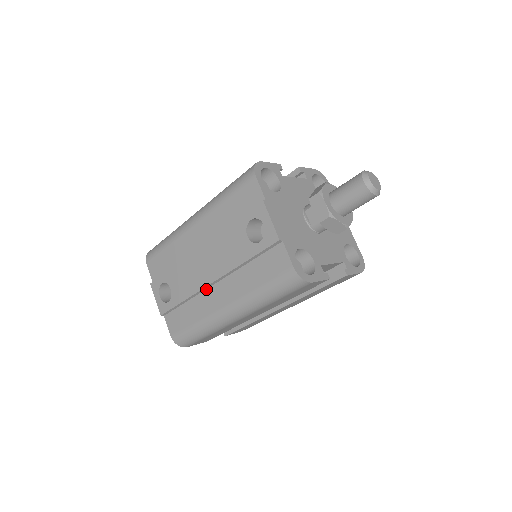
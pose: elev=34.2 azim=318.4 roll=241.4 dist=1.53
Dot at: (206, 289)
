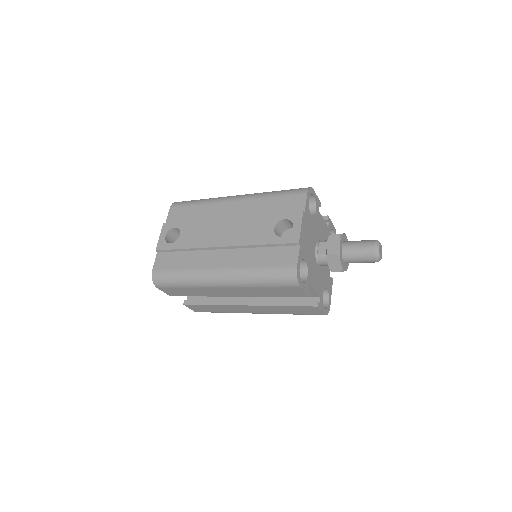
Dot at: (212, 249)
